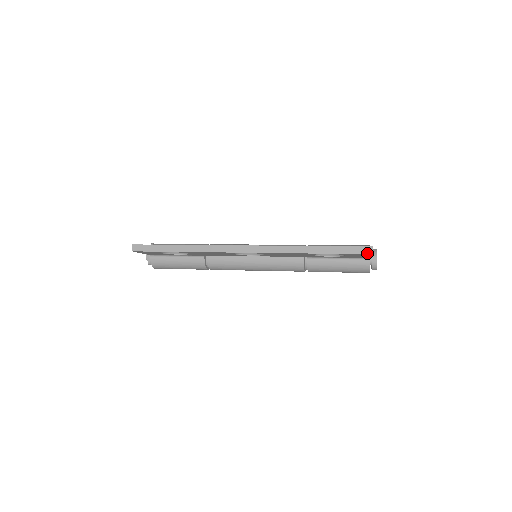
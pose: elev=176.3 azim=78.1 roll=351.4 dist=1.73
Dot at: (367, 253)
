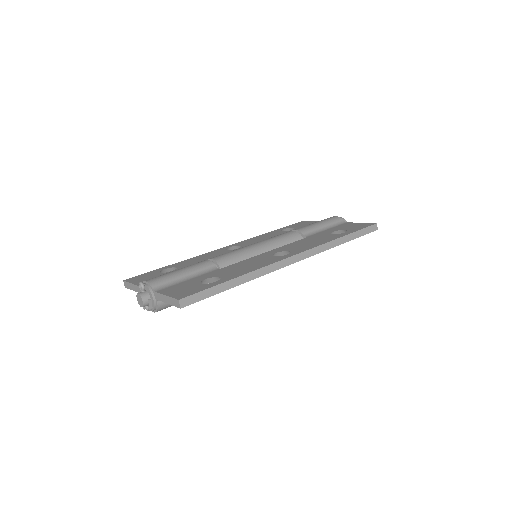
Dot at: (375, 230)
